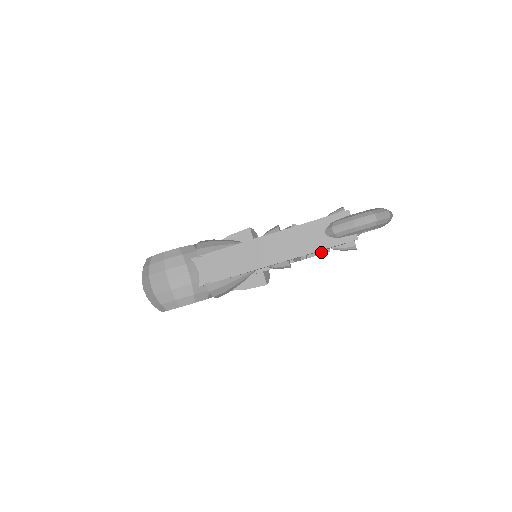
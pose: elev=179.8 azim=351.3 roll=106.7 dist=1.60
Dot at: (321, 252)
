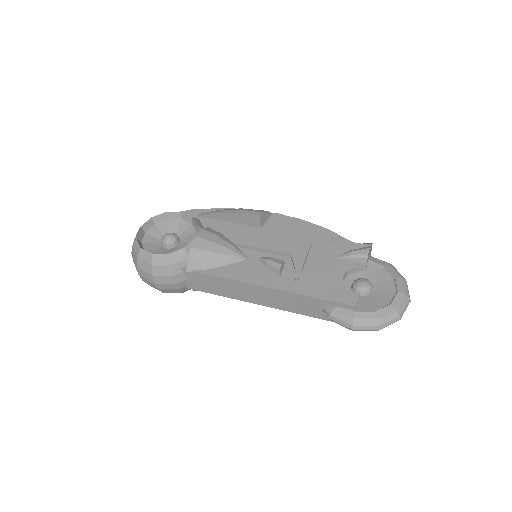
Dot at: occluded
